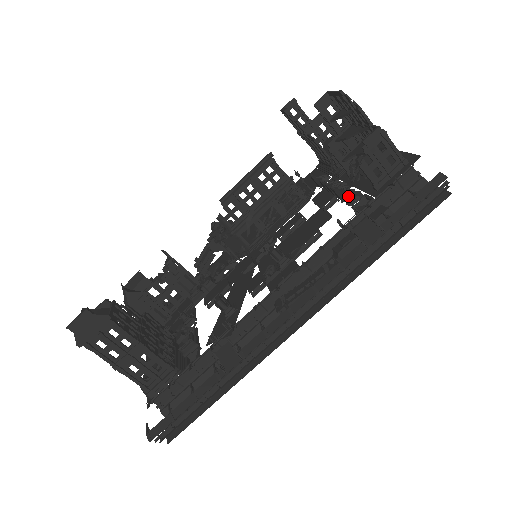
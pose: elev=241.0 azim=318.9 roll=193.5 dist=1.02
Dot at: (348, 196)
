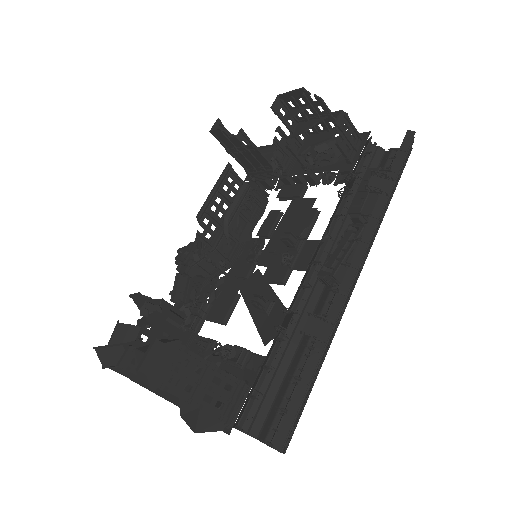
Dot at: (327, 175)
